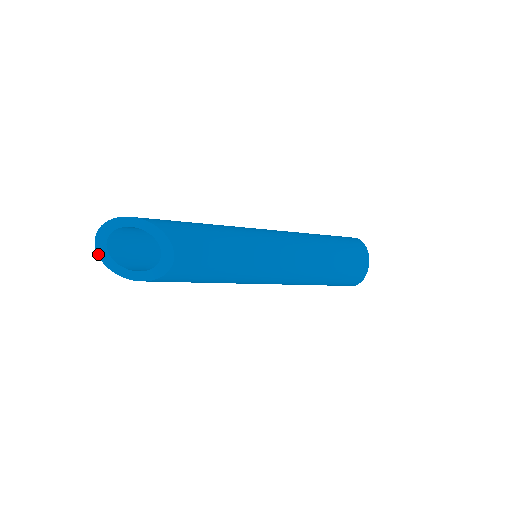
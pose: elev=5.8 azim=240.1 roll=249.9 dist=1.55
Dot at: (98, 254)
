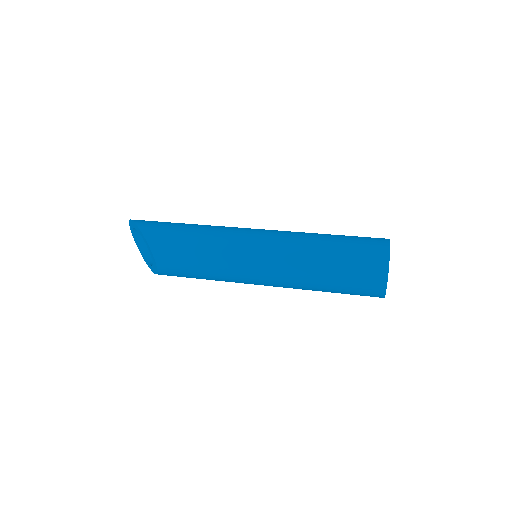
Dot at: occluded
